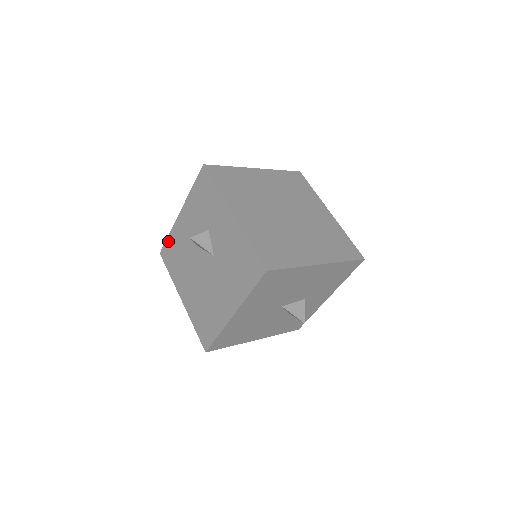
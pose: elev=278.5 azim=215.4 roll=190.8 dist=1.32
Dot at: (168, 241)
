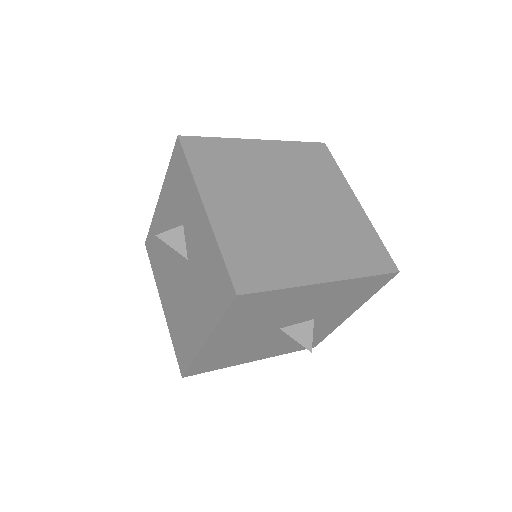
Dot at: (151, 231)
